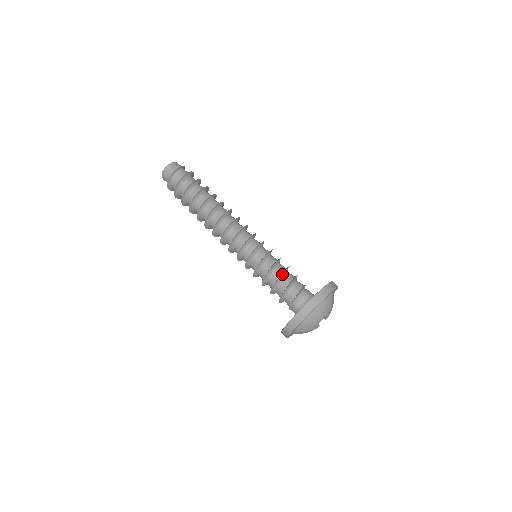
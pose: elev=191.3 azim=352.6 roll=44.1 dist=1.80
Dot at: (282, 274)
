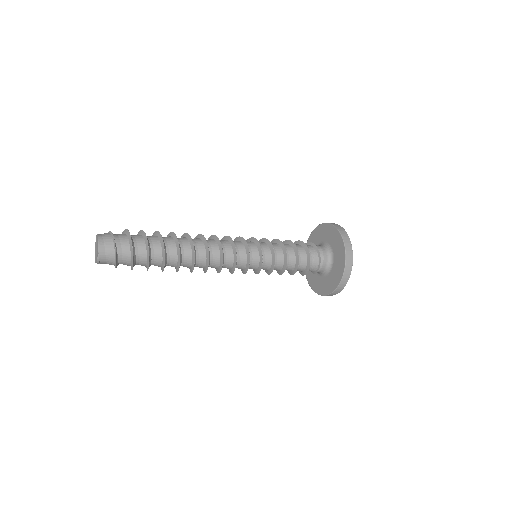
Dot at: (297, 254)
